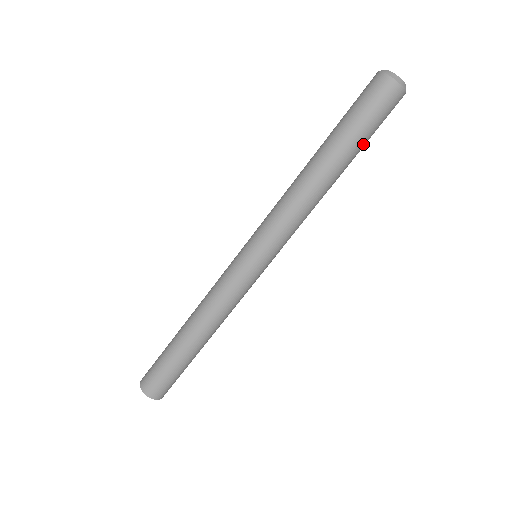
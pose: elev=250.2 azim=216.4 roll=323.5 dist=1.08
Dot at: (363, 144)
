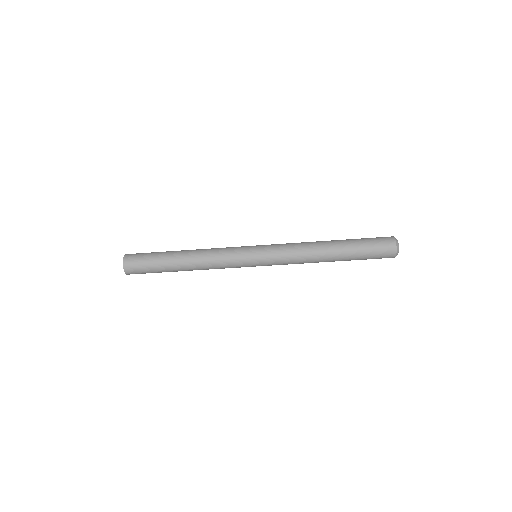
Dot at: occluded
